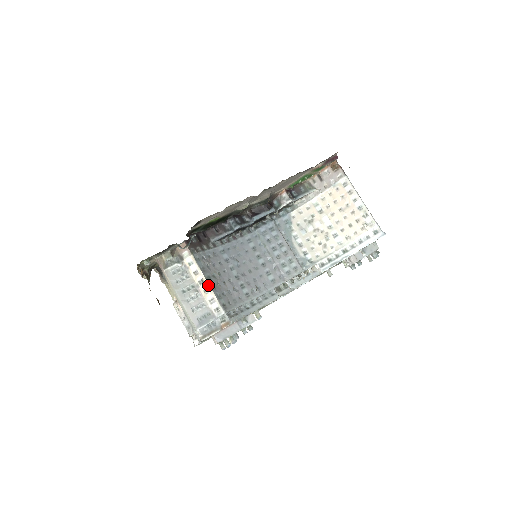
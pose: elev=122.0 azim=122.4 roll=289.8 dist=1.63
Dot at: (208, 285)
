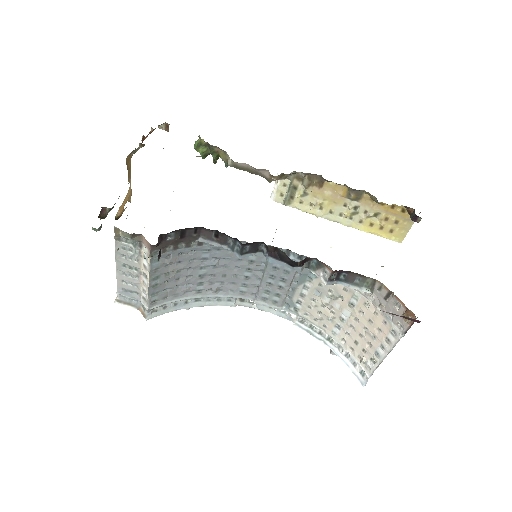
Dot at: (148, 285)
